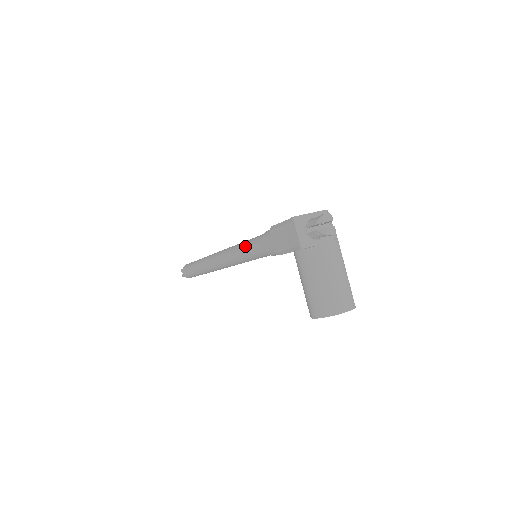
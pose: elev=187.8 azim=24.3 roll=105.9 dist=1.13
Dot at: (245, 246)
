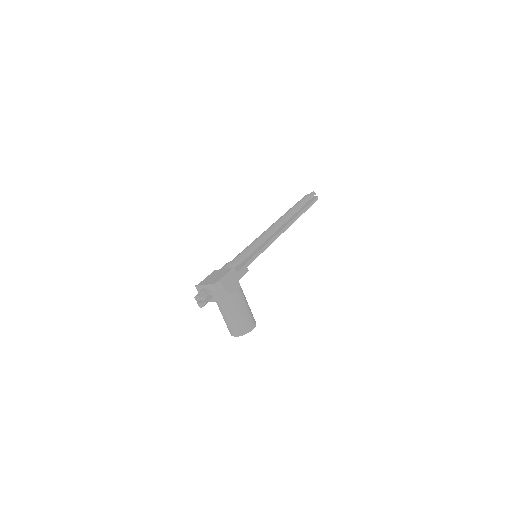
Dot at: occluded
